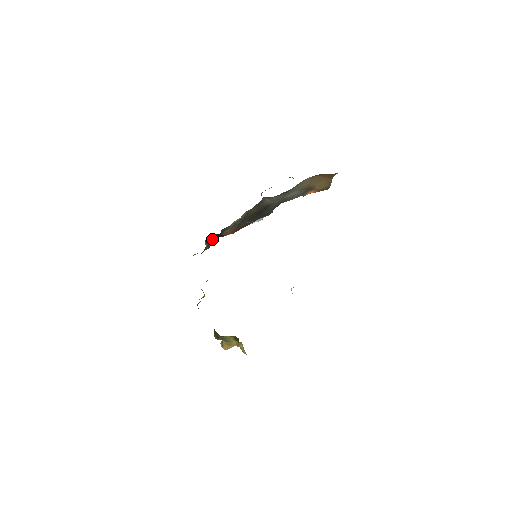
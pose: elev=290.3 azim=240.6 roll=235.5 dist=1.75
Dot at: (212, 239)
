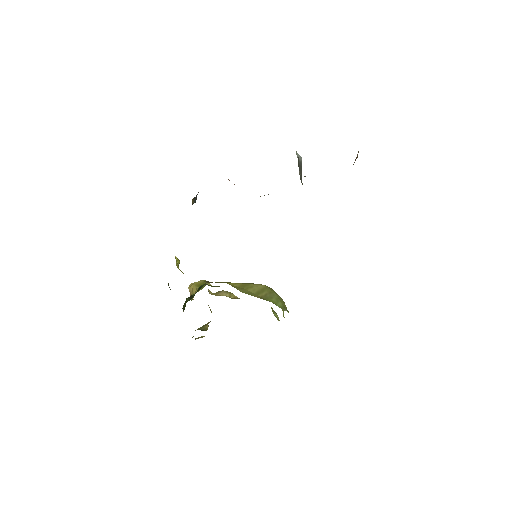
Dot at: occluded
